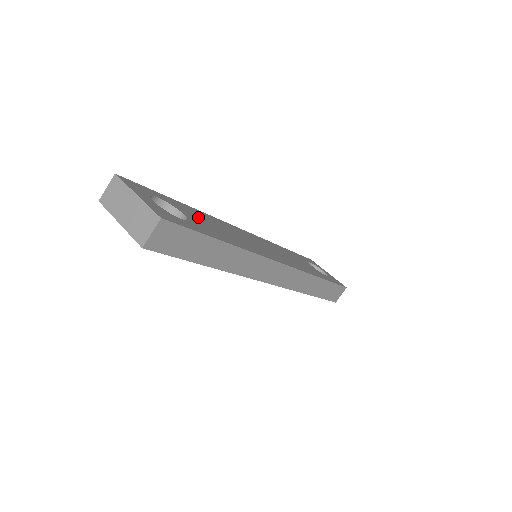
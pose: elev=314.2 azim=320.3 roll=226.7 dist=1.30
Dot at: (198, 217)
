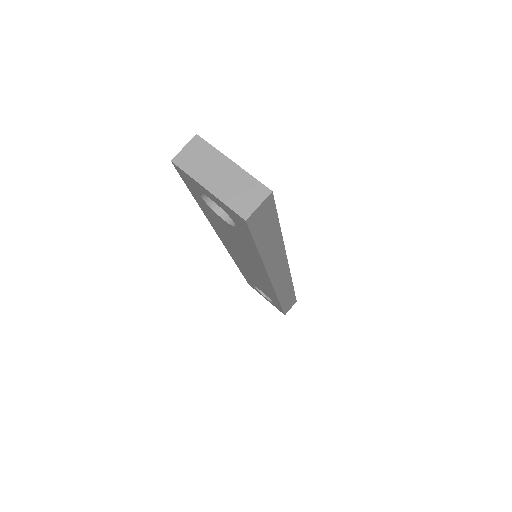
Dot at: occluded
